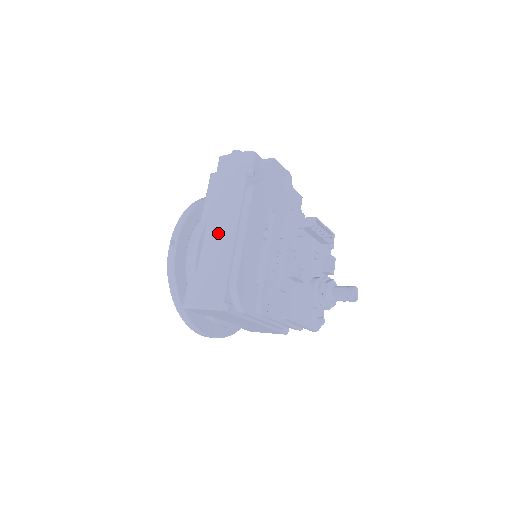
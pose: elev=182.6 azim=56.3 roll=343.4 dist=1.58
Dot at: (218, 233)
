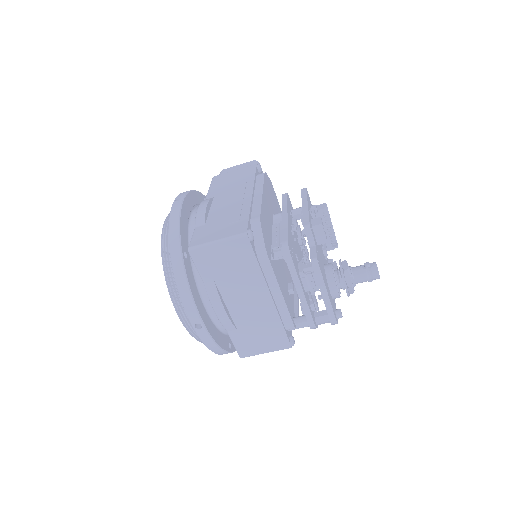
Dot at: (230, 198)
